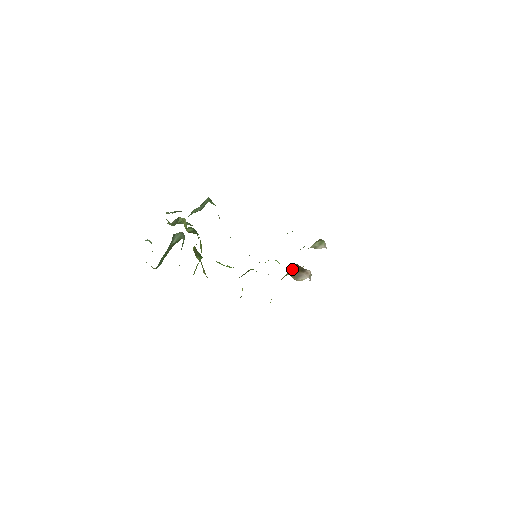
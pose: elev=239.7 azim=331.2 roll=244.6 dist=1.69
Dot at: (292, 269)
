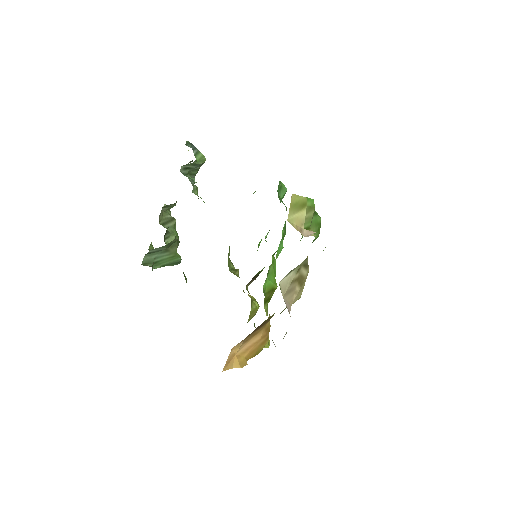
Dot at: (248, 337)
